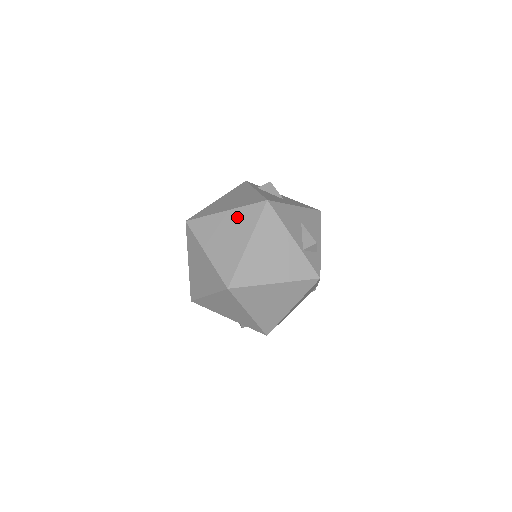
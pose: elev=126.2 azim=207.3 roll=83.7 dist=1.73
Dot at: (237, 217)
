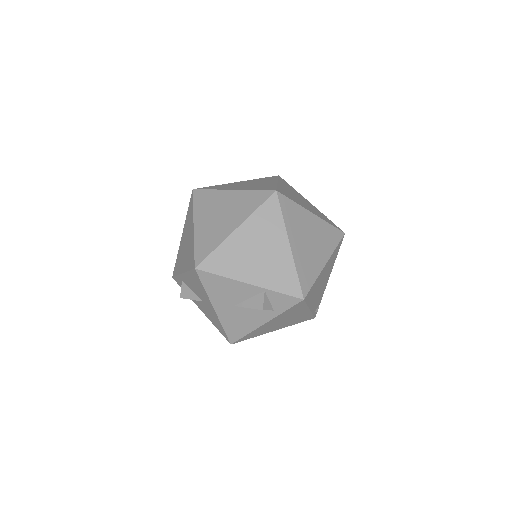
Dot at: (254, 180)
